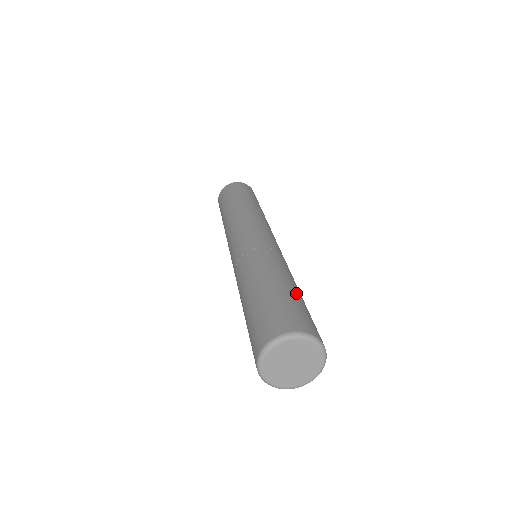
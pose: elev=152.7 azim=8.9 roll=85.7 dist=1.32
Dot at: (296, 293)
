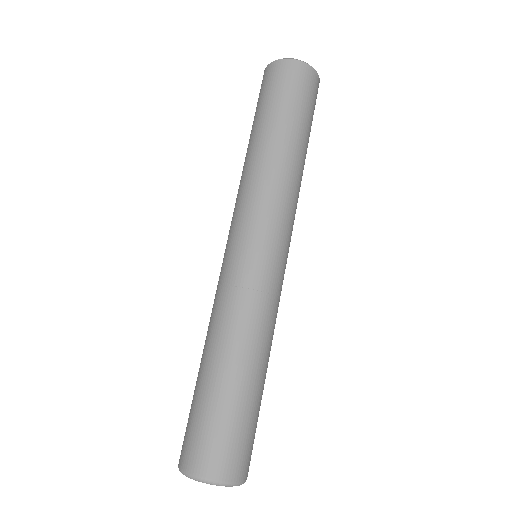
Dot at: occluded
